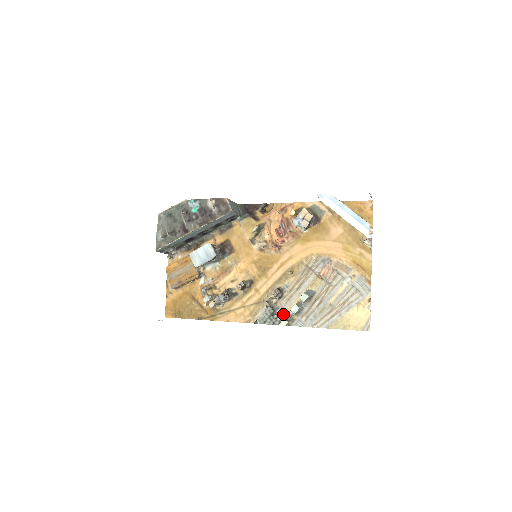
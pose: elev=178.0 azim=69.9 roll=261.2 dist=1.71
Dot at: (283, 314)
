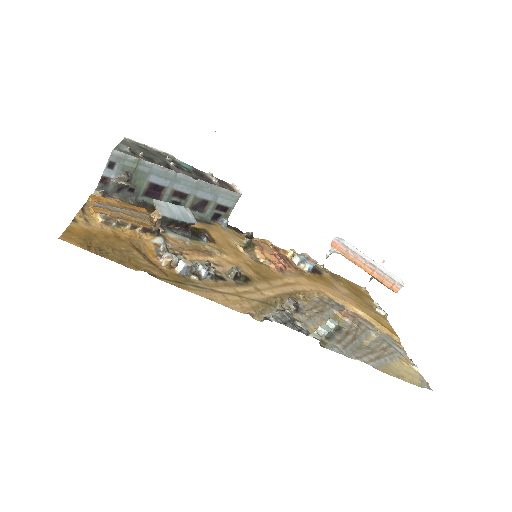
Dot at: occluded
